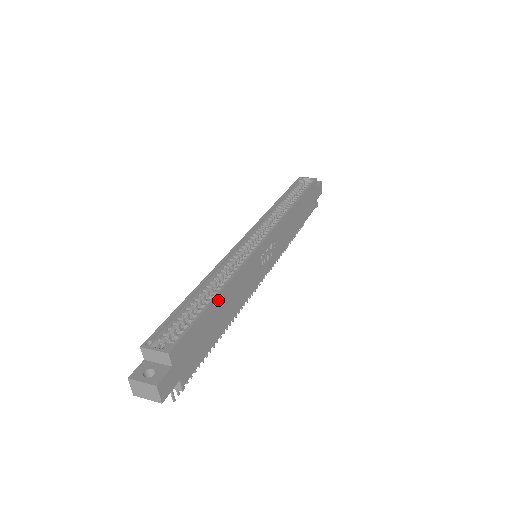
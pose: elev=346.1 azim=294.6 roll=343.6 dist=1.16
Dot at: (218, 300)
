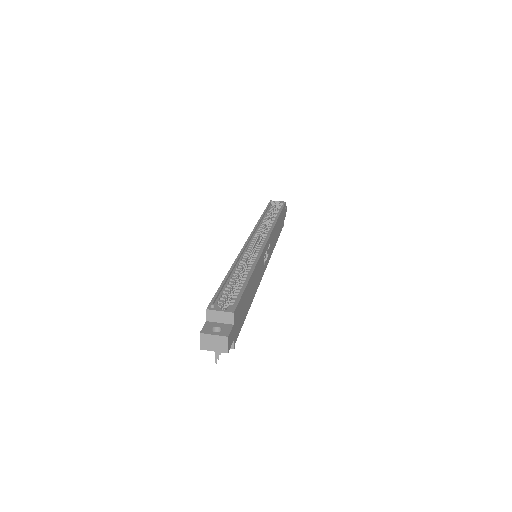
Dot at: (250, 281)
